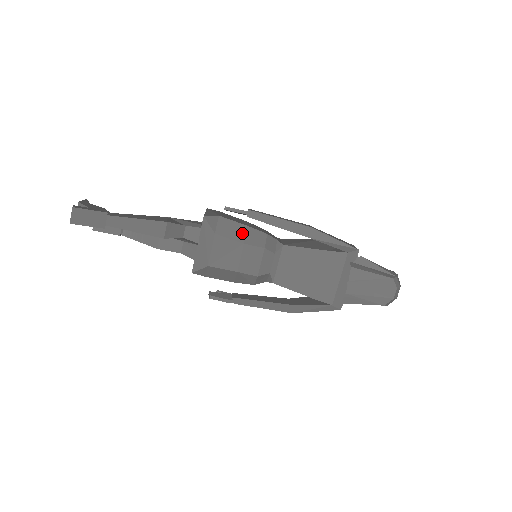
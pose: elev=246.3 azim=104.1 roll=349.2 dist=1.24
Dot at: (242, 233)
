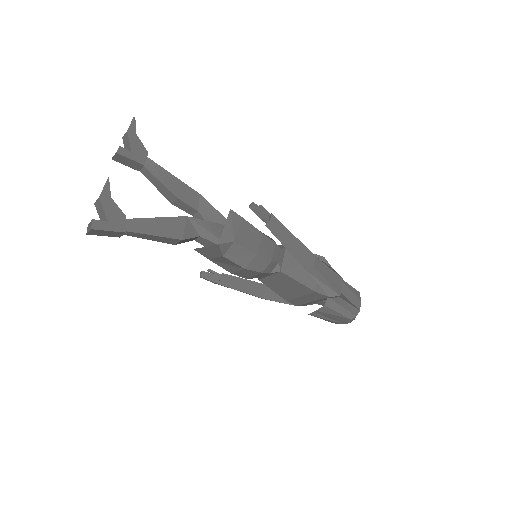
Dot at: (248, 260)
